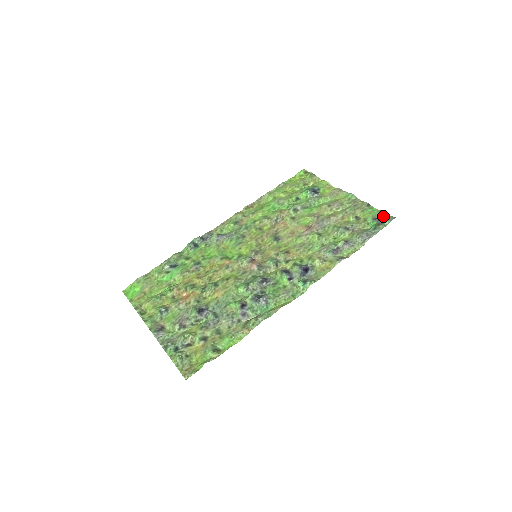
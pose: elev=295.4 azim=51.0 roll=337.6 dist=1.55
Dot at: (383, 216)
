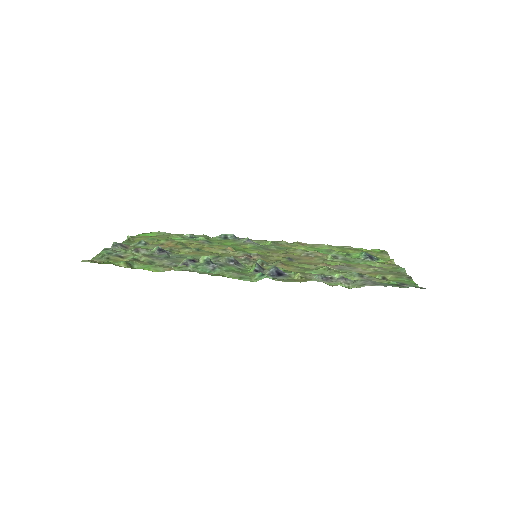
Dot at: occluded
